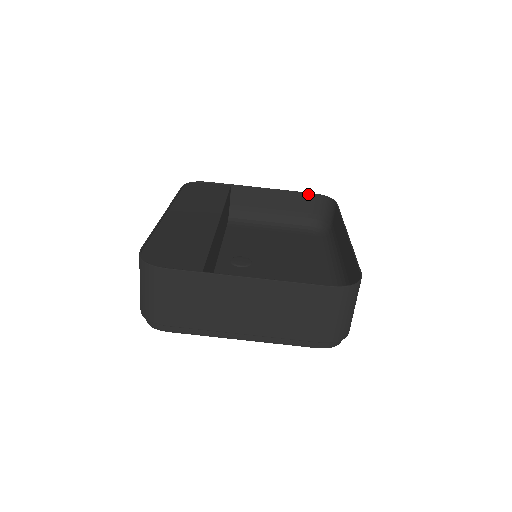
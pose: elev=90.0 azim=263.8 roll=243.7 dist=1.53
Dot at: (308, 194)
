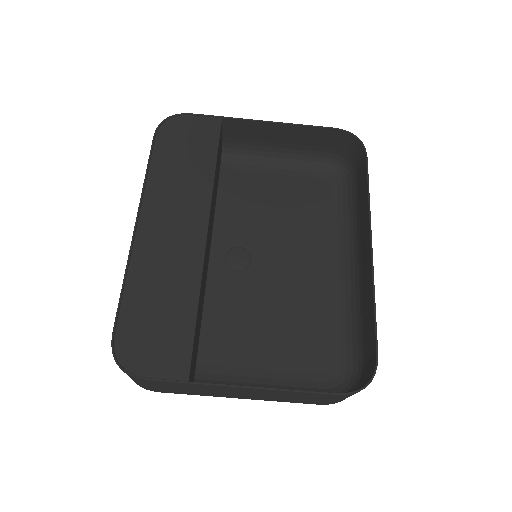
Dot at: (329, 129)
